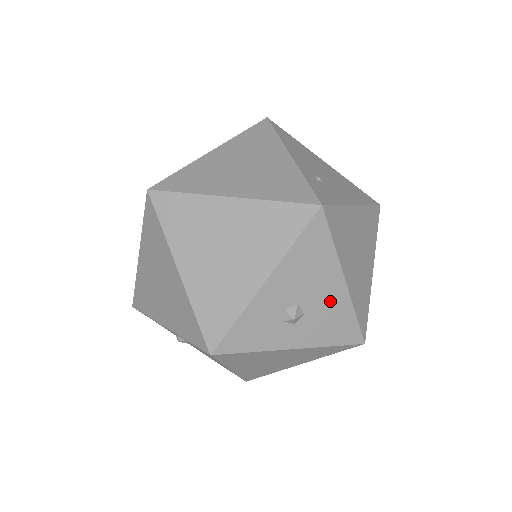
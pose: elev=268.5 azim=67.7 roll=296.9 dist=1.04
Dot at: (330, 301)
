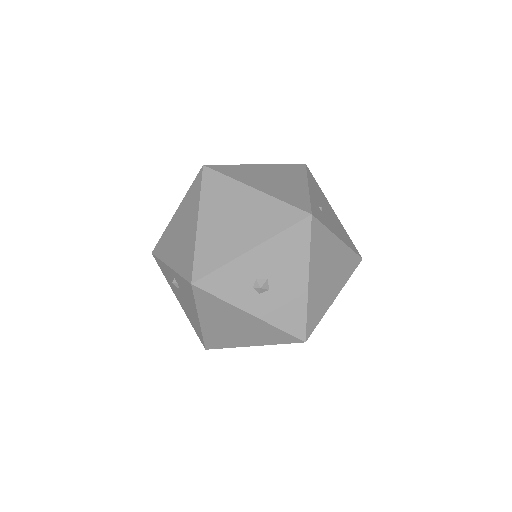
Dot at: (292, 291)
